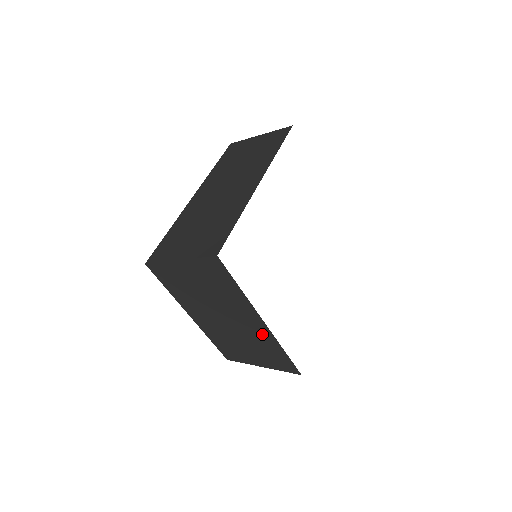
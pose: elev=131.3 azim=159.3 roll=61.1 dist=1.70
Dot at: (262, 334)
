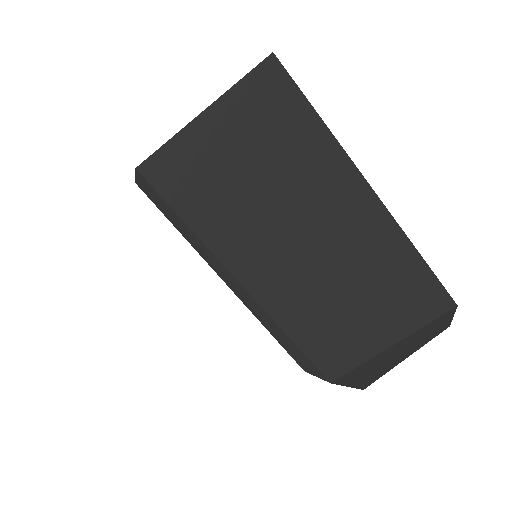
Dot at: (376, 231)
